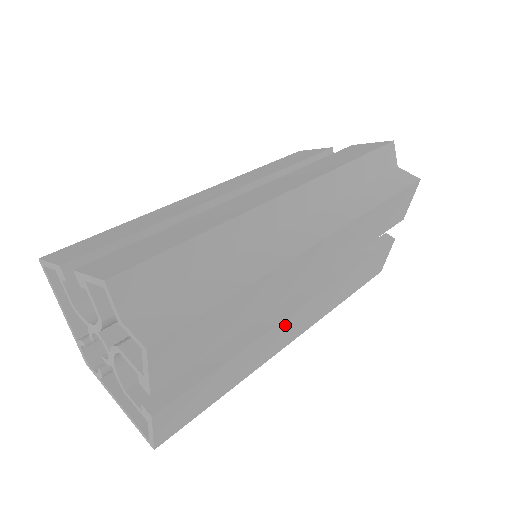
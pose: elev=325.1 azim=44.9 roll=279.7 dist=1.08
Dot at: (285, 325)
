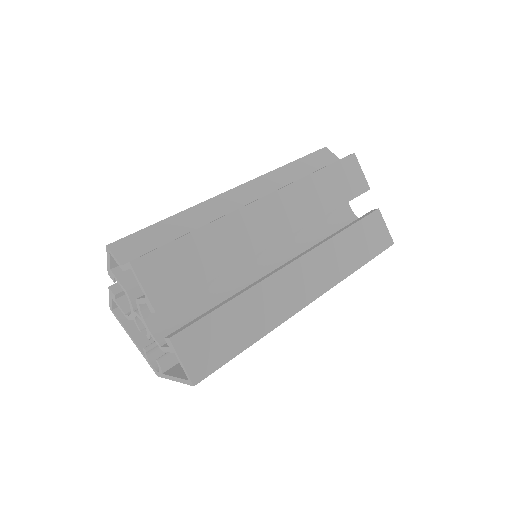
Dot at: (283, 279)
